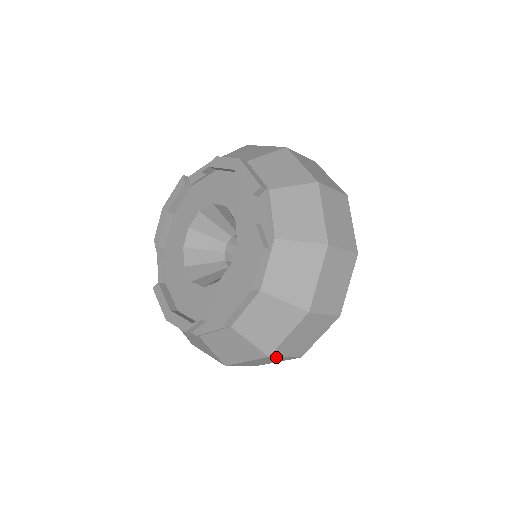
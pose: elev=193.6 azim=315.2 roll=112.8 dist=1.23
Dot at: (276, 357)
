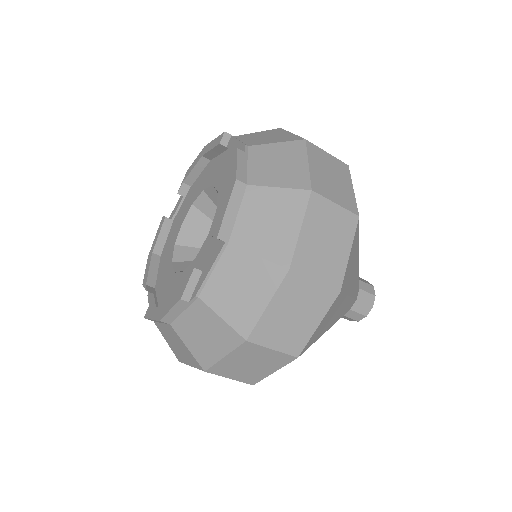
Dot at: (302, 279)
